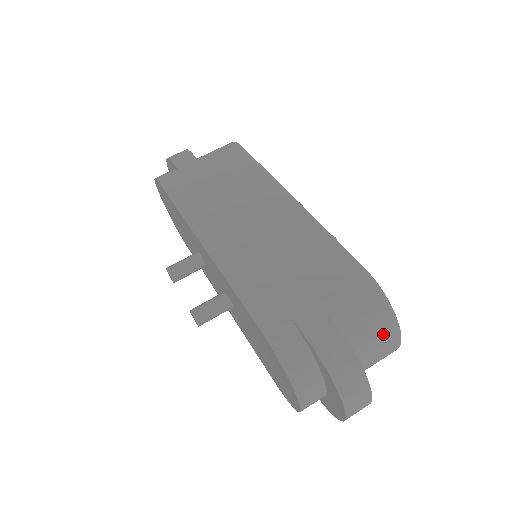
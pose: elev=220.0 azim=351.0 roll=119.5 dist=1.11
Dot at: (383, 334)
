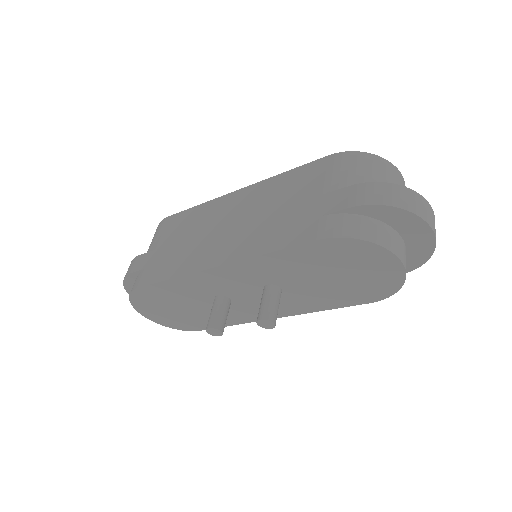
Dot at: (386, 172)
